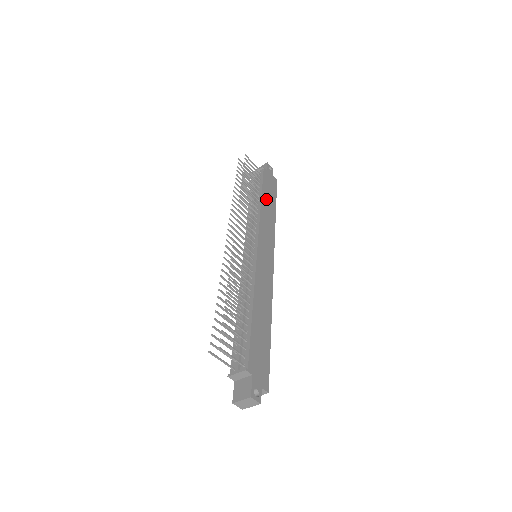
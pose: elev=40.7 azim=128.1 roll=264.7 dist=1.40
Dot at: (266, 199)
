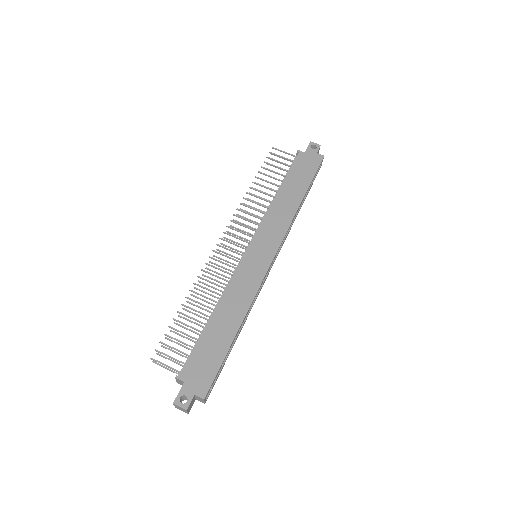
Dot at: (289, 188)
